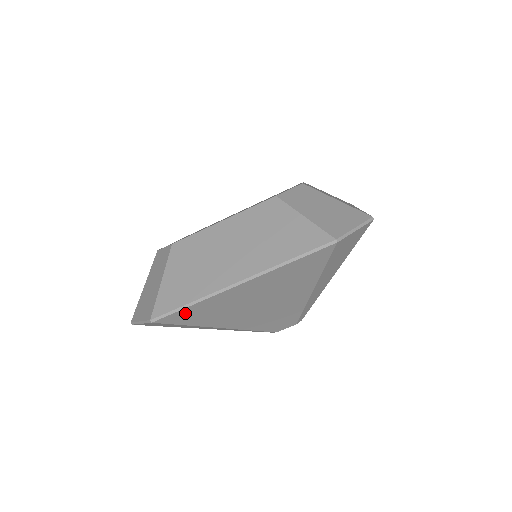
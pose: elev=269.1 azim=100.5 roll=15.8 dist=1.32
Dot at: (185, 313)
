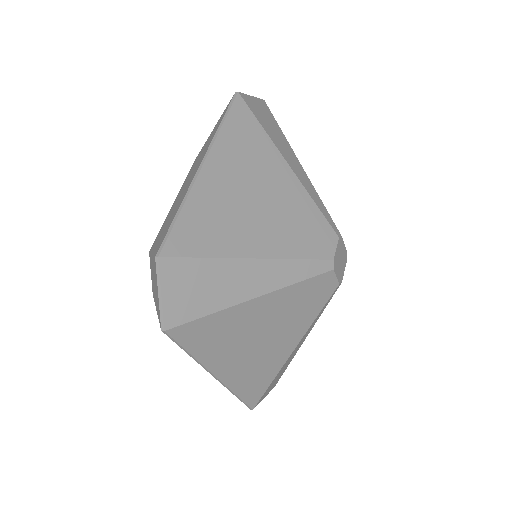
Dot at: (185, 230)
